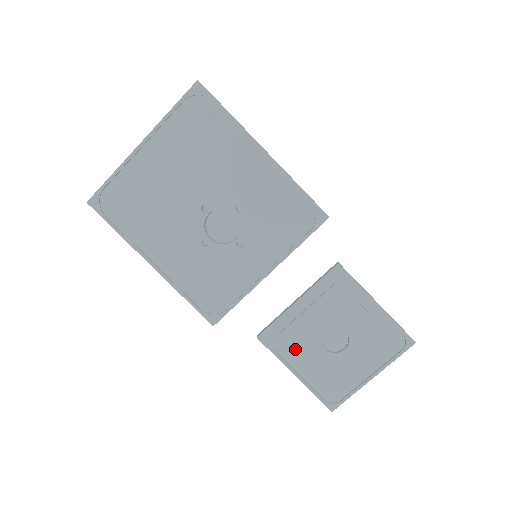
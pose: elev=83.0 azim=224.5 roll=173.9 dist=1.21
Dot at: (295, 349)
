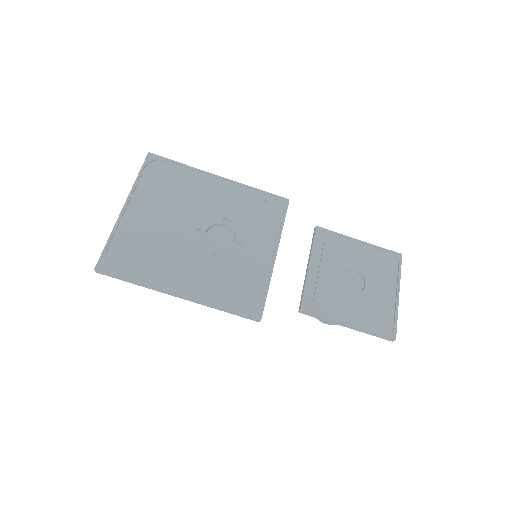
Dot at: (333, 303)
